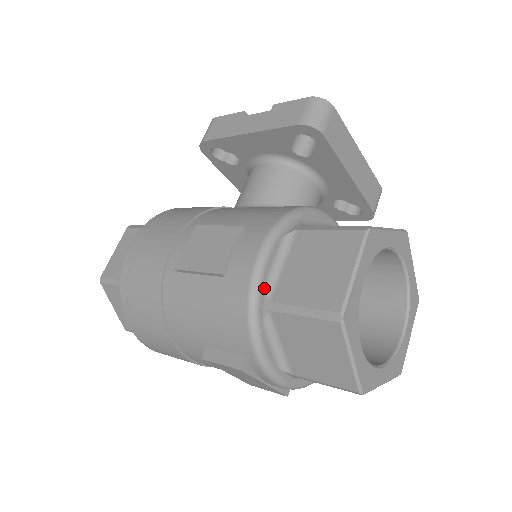
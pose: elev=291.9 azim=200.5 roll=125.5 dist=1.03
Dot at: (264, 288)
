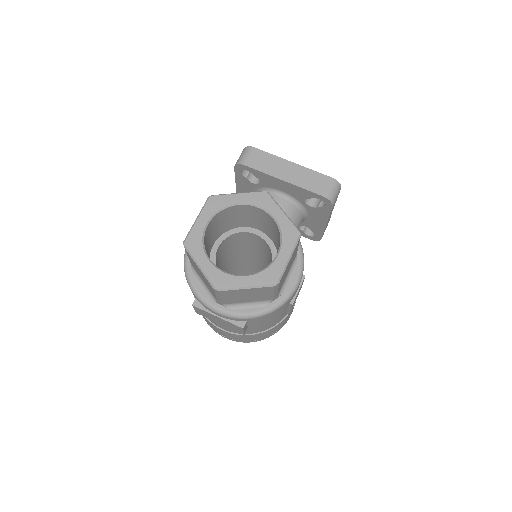
Dot at: occluded
